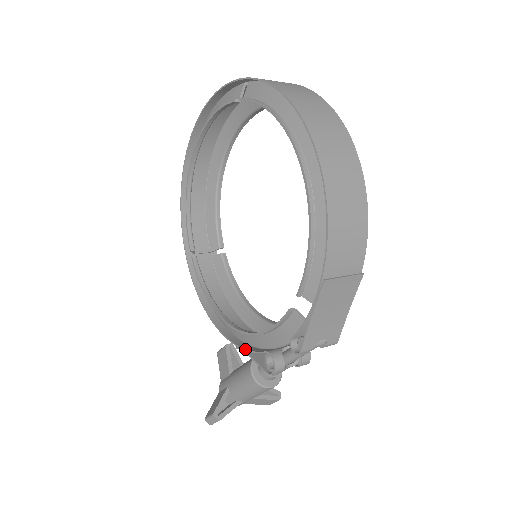
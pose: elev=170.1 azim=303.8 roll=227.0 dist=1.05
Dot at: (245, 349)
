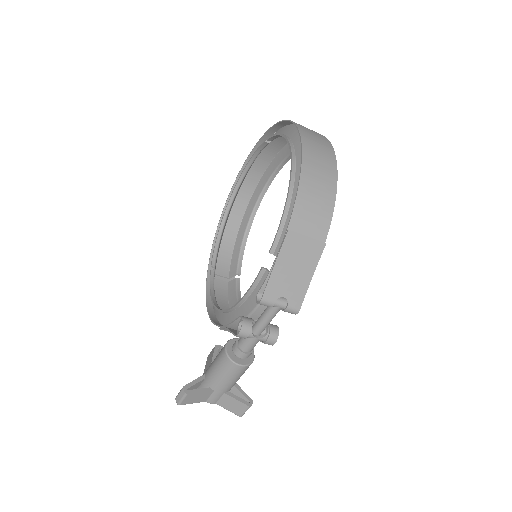
Dot at: (226, 325)
